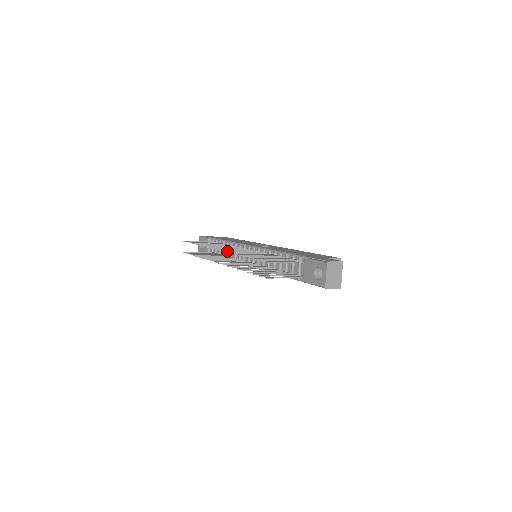
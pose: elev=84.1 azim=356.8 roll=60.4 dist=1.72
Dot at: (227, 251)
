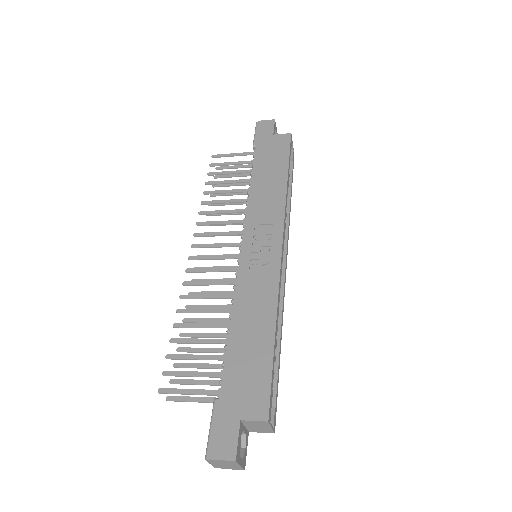
Dot at: (190, 272)
